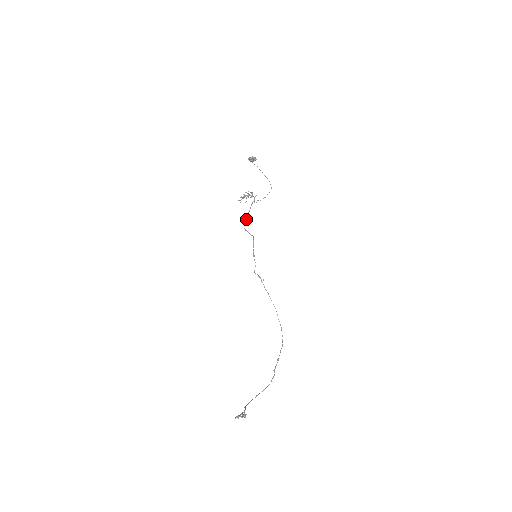
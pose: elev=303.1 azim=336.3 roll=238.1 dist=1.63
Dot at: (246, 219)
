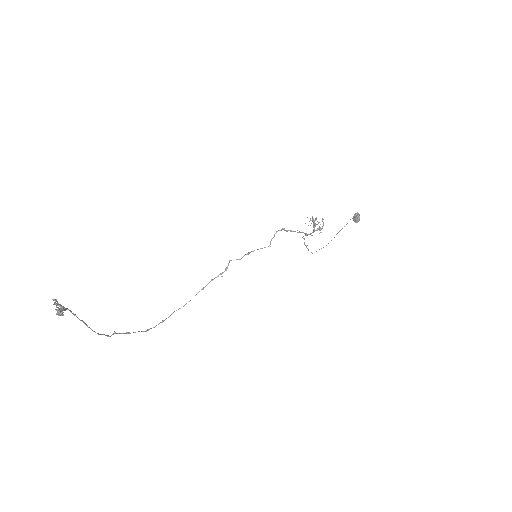
Dot at: (288, 230)
